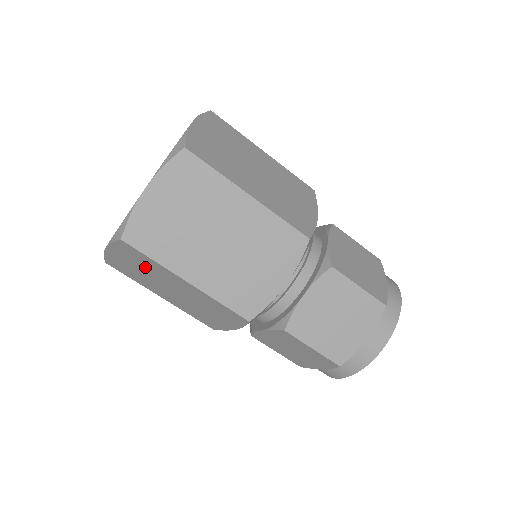
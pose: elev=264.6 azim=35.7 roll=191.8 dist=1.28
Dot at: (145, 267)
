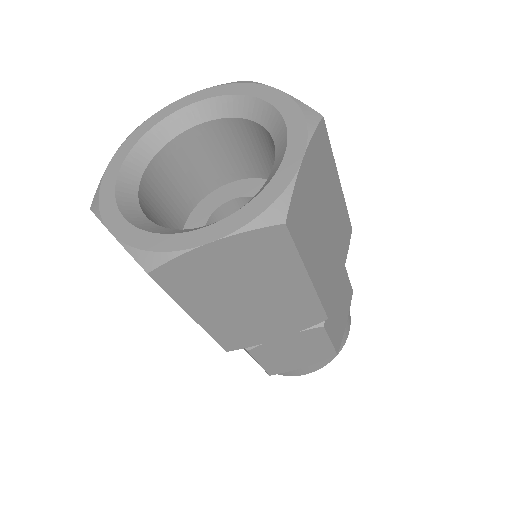
Dot at: occluded
